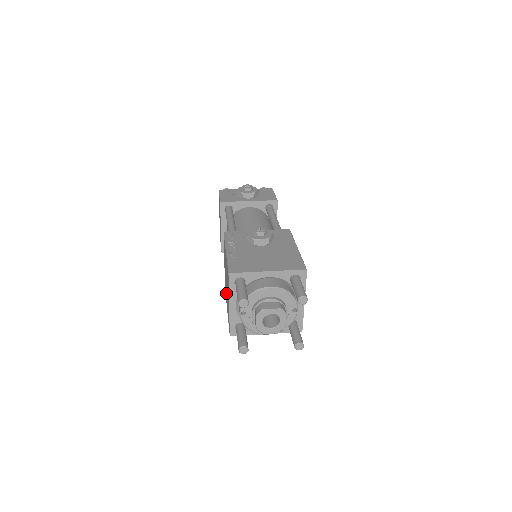
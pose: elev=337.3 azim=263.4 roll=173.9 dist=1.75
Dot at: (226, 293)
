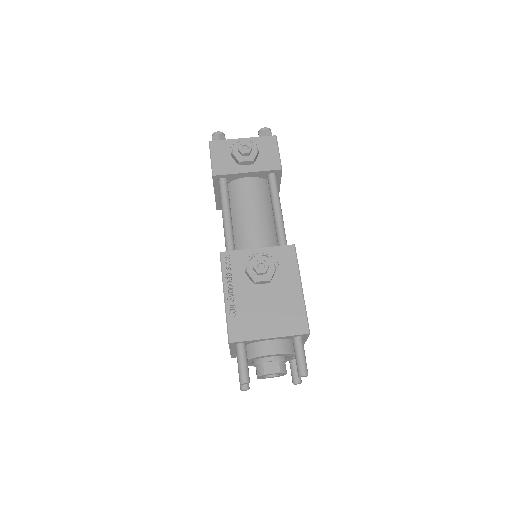
Dot at: occluded
